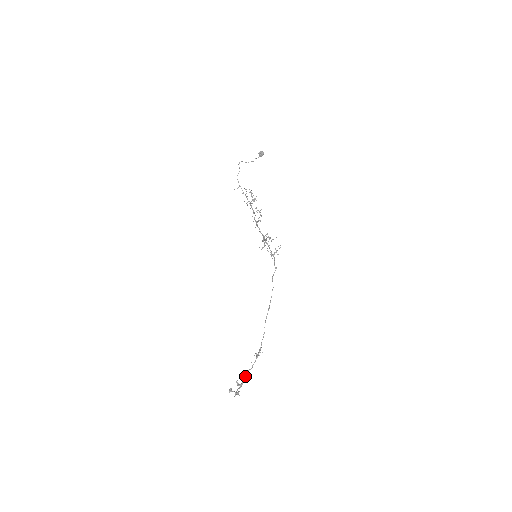
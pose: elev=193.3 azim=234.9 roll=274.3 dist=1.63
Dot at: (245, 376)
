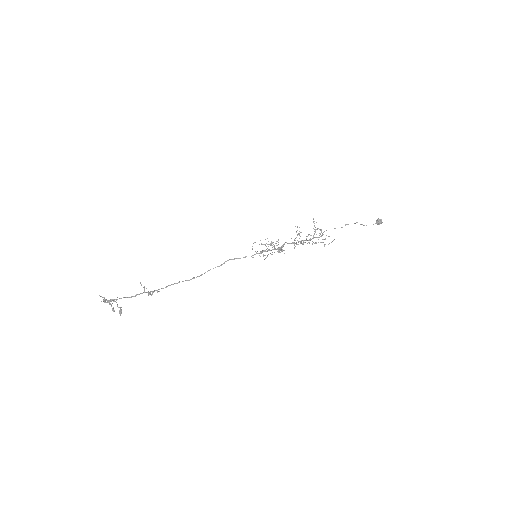
Dot at: occluded
